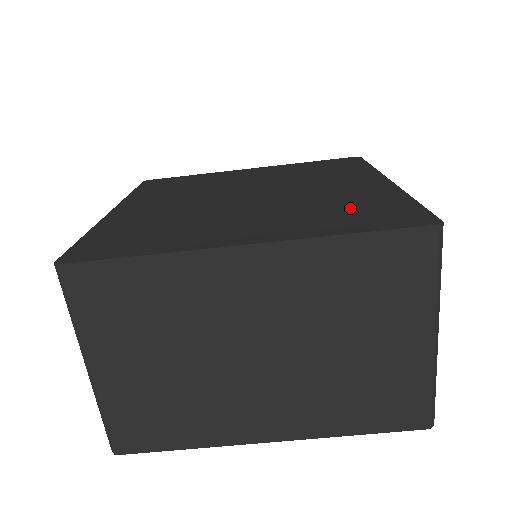
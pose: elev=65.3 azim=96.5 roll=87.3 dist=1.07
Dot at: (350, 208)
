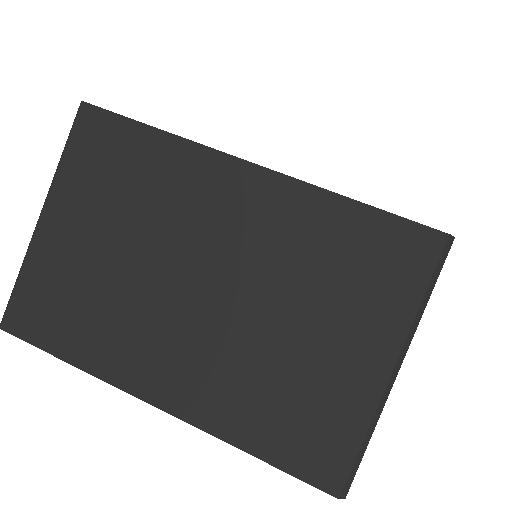
Dot at: occluded
